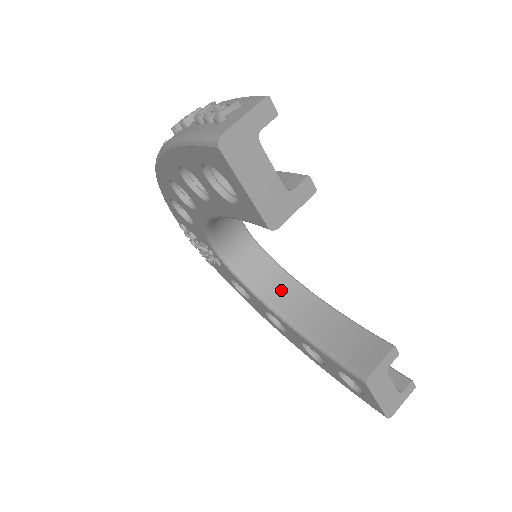
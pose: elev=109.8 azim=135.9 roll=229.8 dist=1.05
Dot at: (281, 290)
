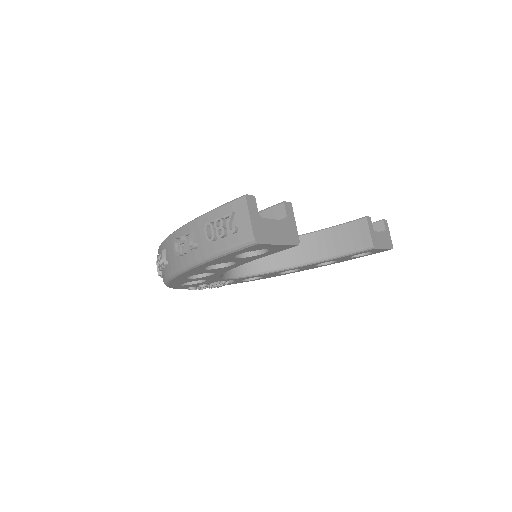
Dot at: (278, 255)
